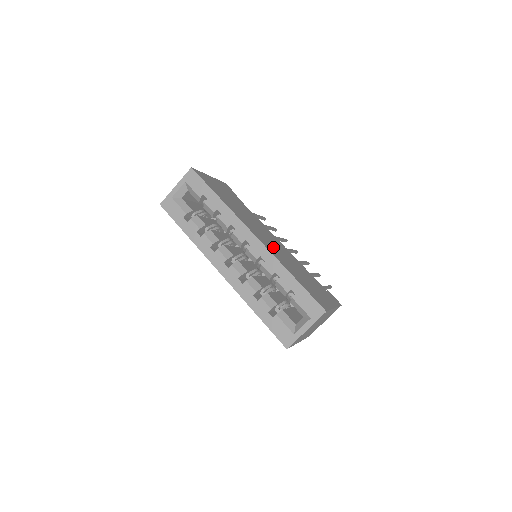
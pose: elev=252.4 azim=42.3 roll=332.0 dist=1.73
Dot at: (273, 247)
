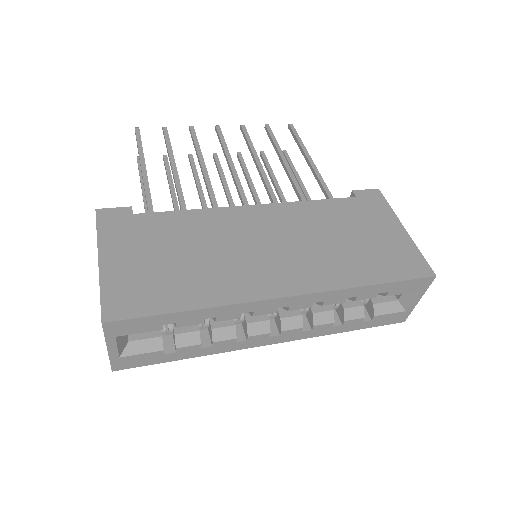
Dot at: (297, 260)
